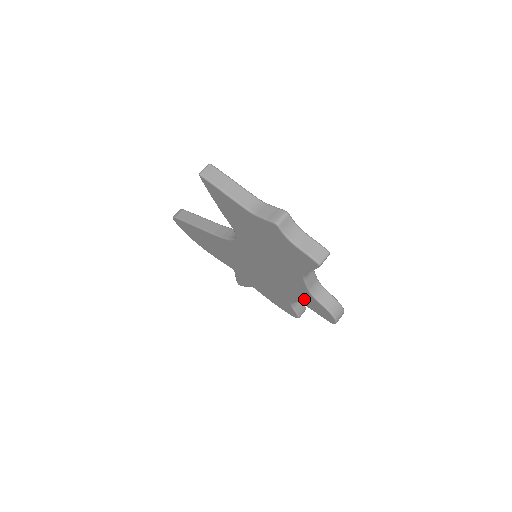
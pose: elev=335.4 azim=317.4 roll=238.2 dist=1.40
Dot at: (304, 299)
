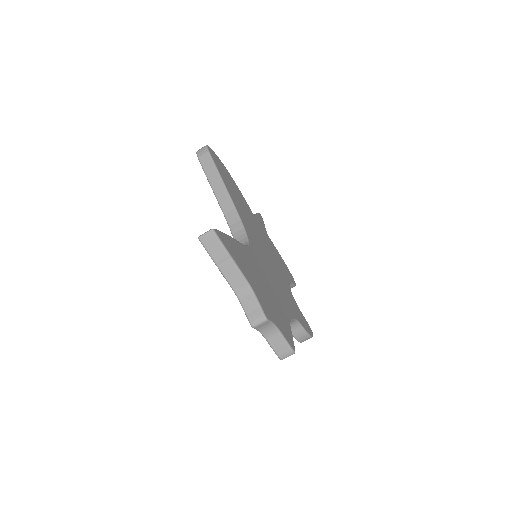
Dot at: occluded
